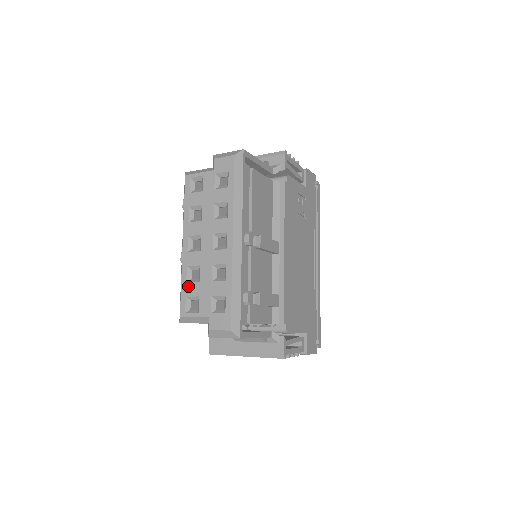
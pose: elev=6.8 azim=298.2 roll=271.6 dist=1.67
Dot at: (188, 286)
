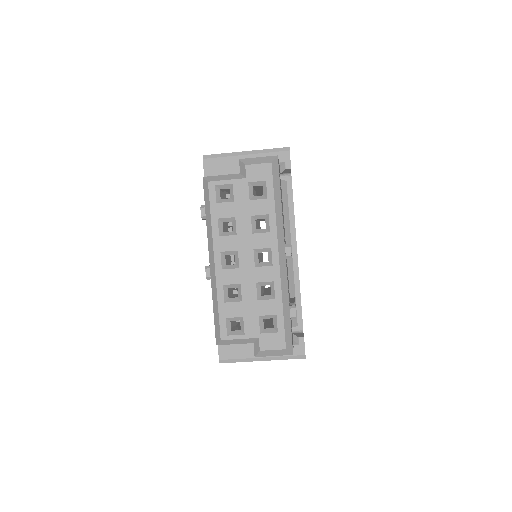
Dot at: (227, 307)
